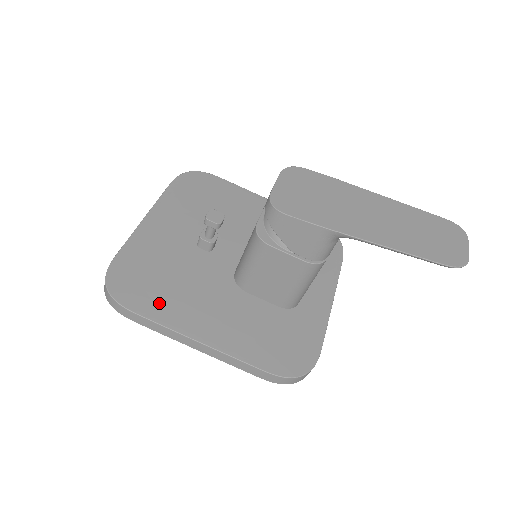
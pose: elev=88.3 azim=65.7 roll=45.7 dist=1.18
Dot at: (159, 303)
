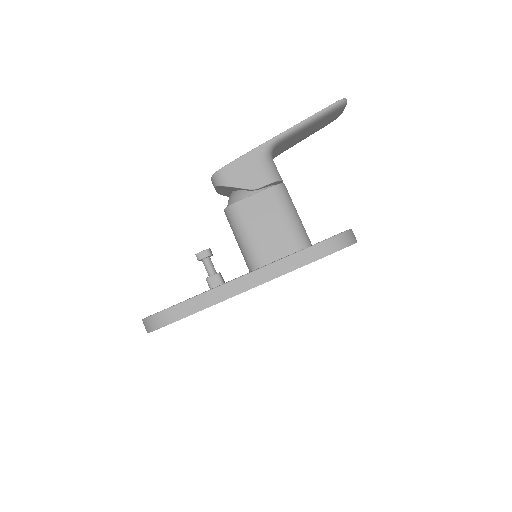
Dot at: occluded
